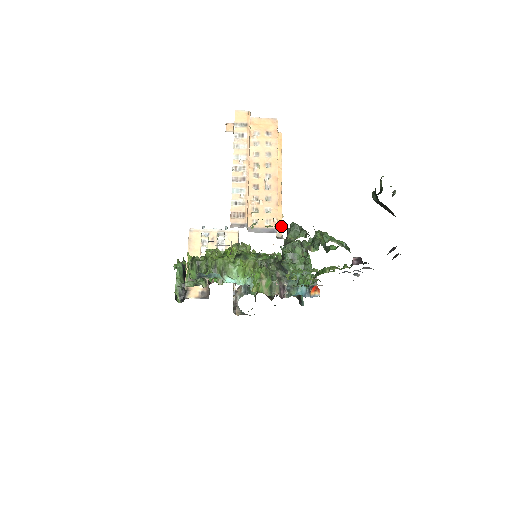
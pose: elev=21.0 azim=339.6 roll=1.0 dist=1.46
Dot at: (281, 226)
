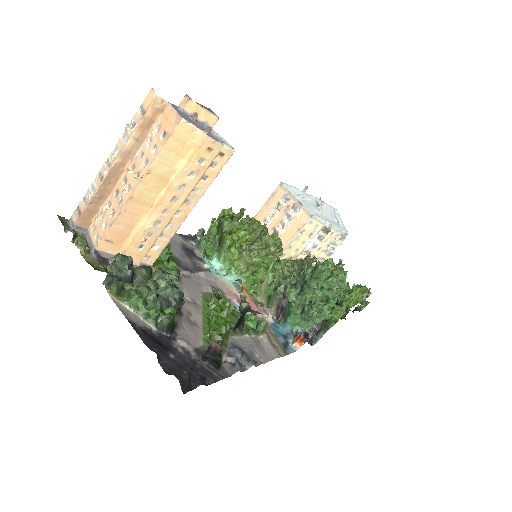
Dot at: (129, 249)
